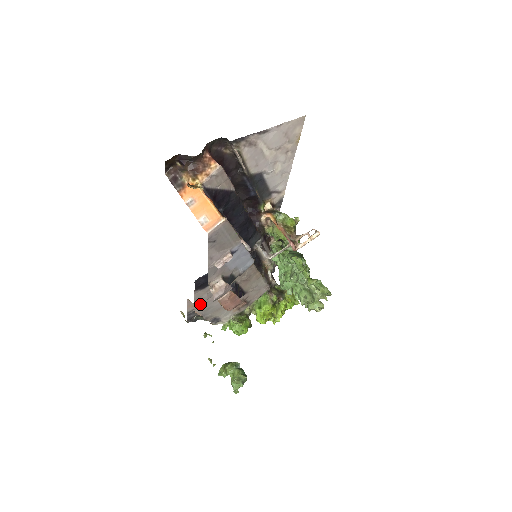
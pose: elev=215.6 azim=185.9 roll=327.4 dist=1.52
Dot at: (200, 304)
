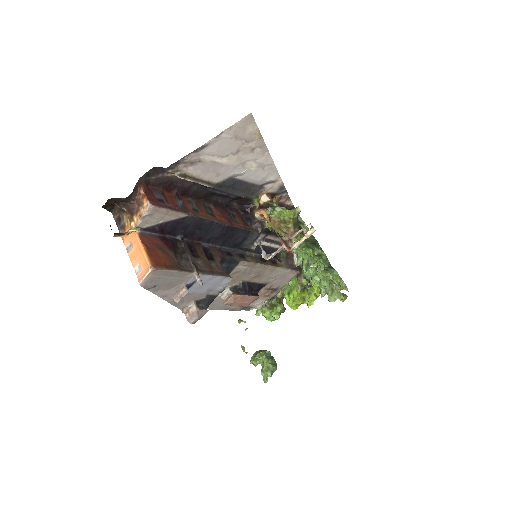
Dot at: (213, 305)
